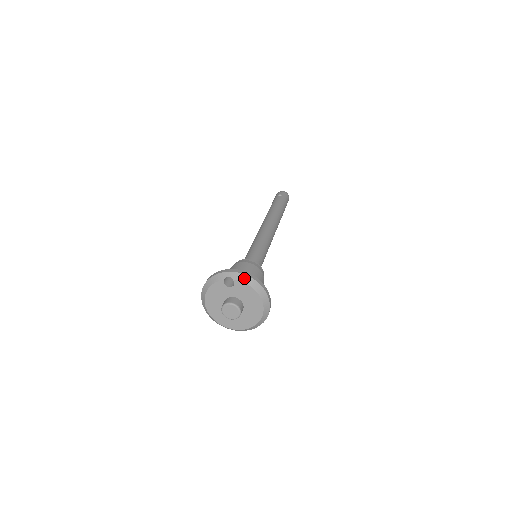
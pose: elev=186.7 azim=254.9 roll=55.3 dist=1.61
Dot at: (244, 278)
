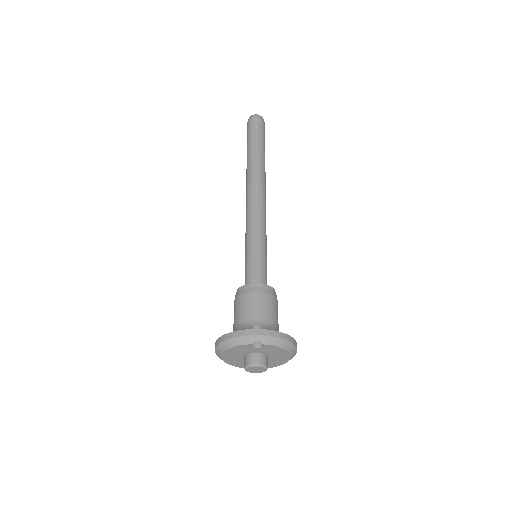
Dot at: (276, 341)
